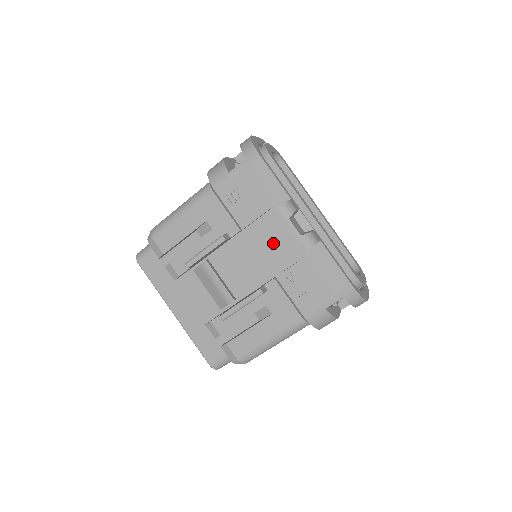
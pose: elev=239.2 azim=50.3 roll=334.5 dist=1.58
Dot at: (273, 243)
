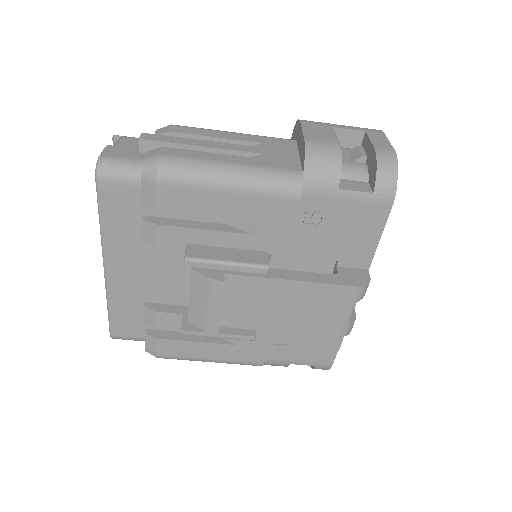
Dot at: (315, 310)
